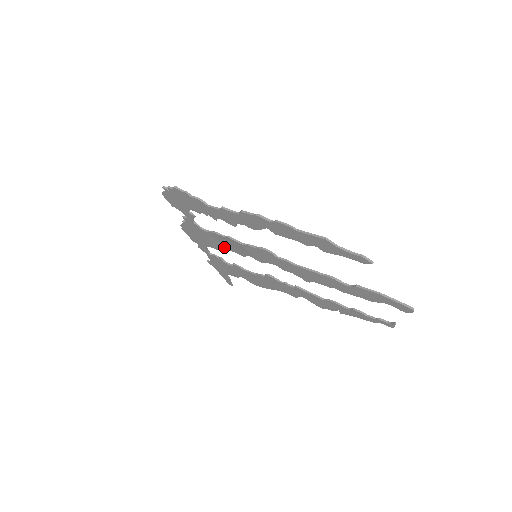
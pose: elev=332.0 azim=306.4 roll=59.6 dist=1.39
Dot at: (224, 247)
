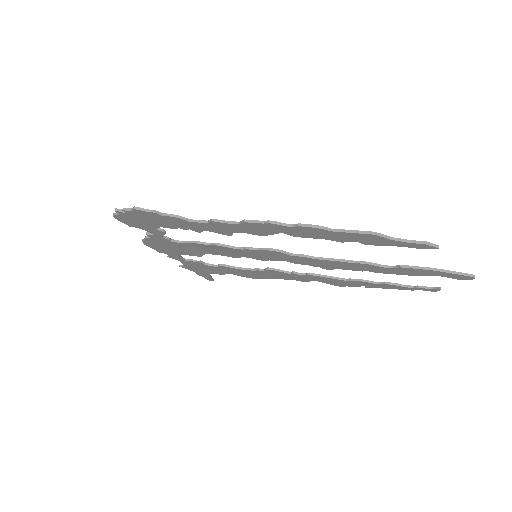
Dot at: (208, 253)
